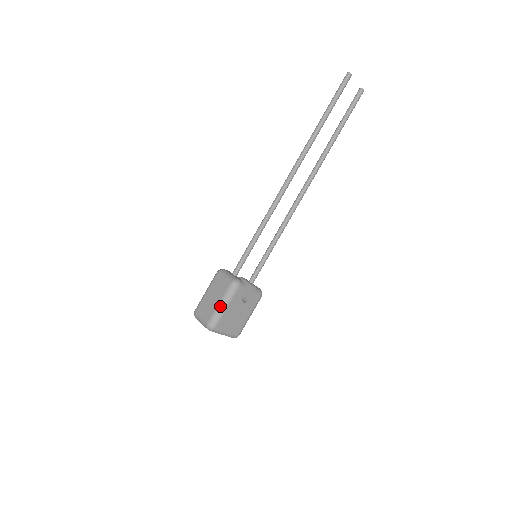
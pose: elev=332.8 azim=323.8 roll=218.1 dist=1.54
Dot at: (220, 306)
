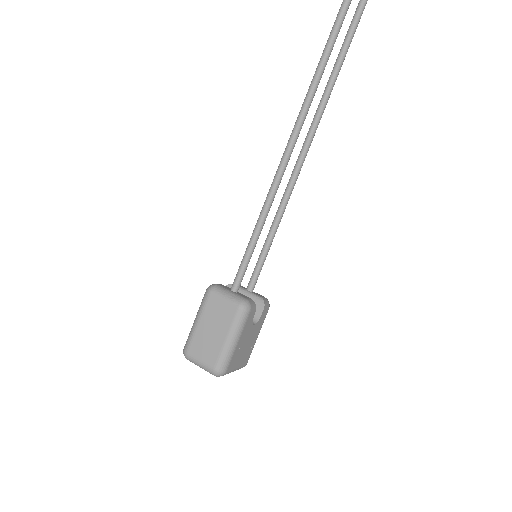
Dot at: (229, 343)
